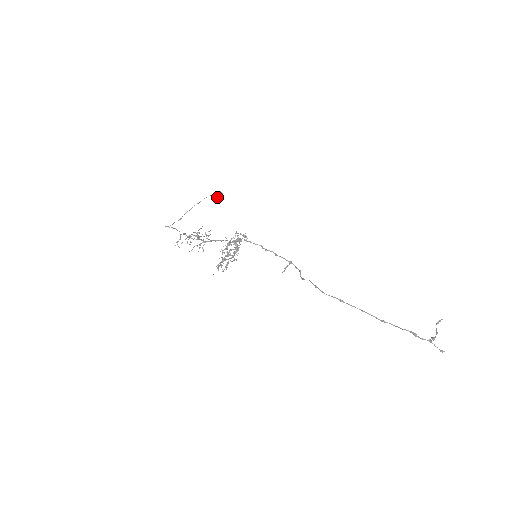
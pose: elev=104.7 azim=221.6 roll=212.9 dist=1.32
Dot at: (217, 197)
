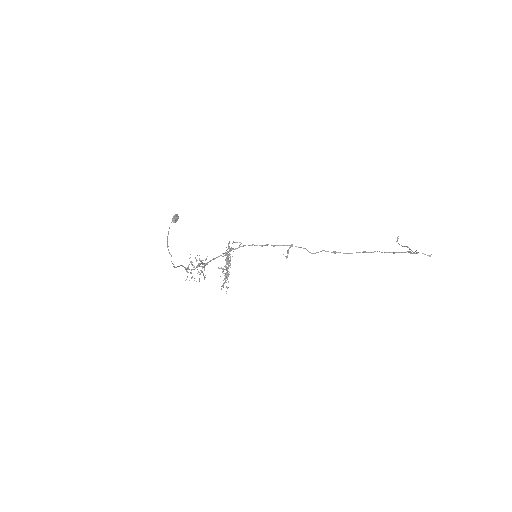
Dot at: (176, 221)
